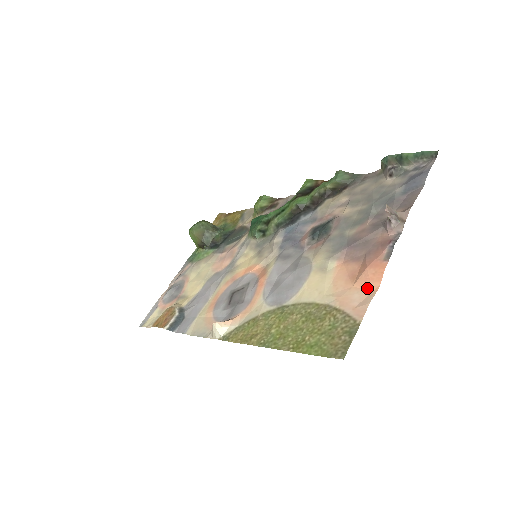
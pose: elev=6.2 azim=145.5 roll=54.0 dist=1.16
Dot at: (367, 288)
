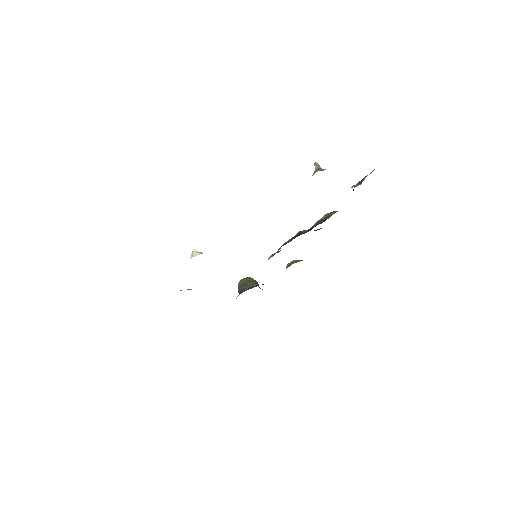
Dot at: occluded
